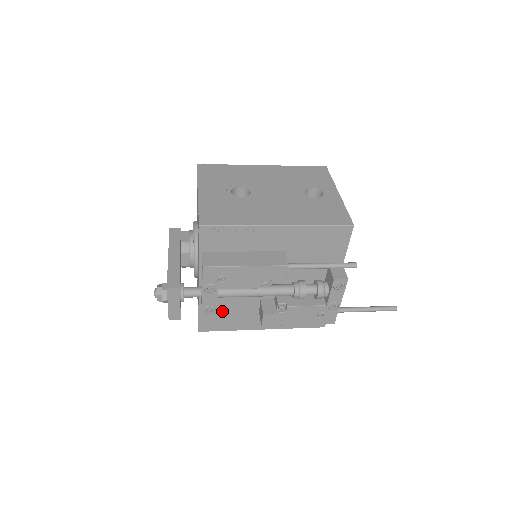
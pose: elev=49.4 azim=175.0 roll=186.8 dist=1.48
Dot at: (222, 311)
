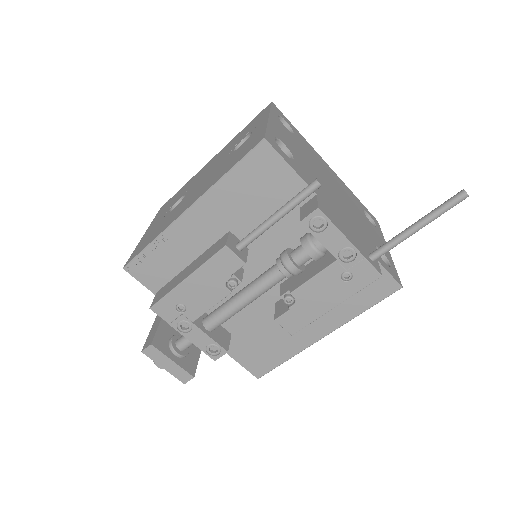
Dot at: (252, 342)
